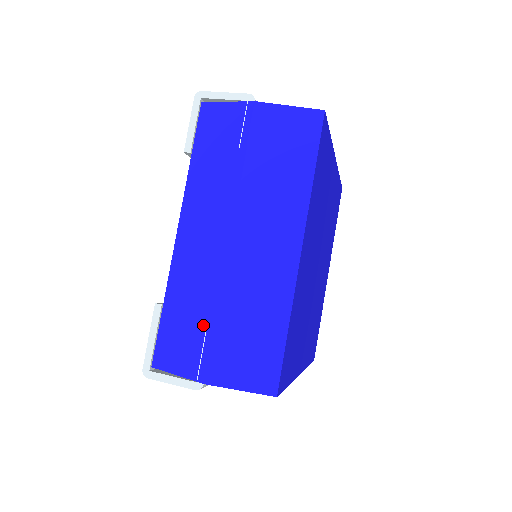
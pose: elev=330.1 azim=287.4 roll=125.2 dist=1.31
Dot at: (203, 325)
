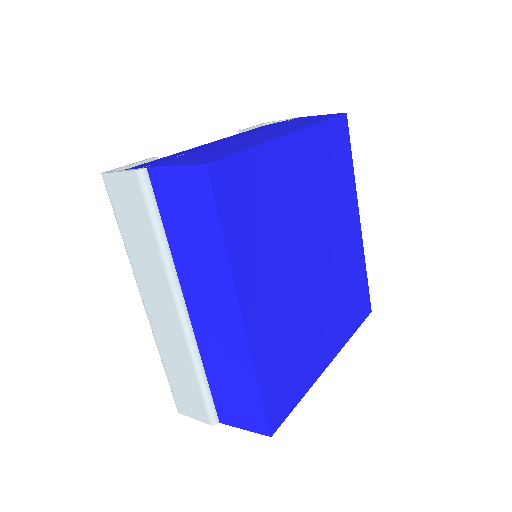
Dot at: (179, 155)
